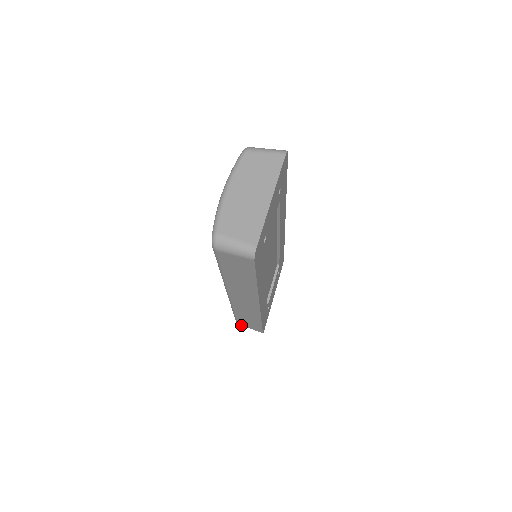
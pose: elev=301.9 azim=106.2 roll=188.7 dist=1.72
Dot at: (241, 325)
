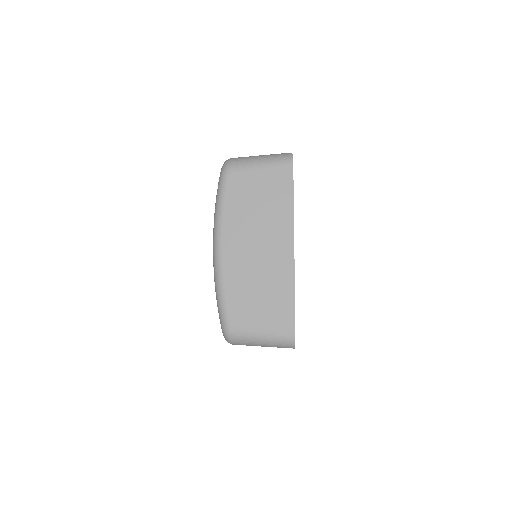
Dot at: occluded
